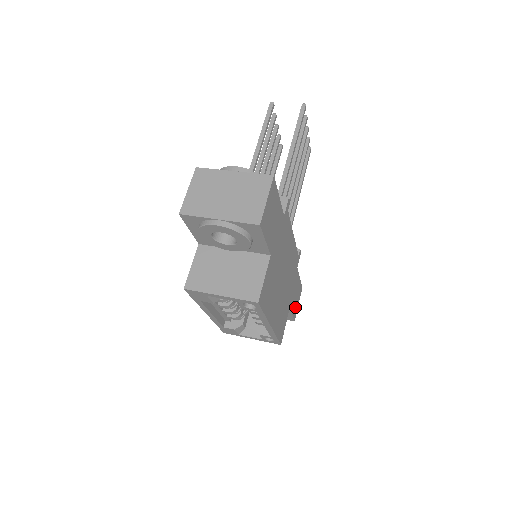
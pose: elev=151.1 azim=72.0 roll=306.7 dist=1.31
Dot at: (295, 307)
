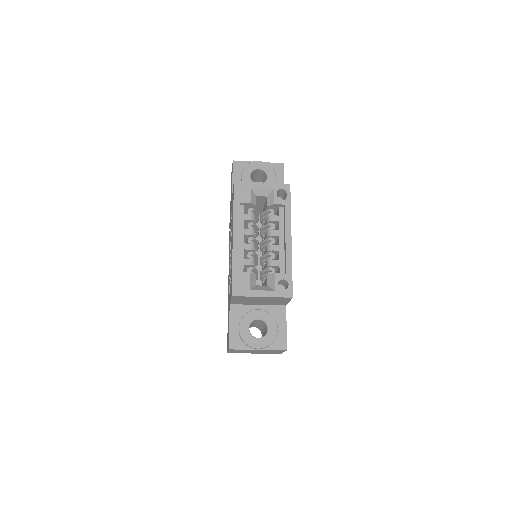
Dot at: occluded
